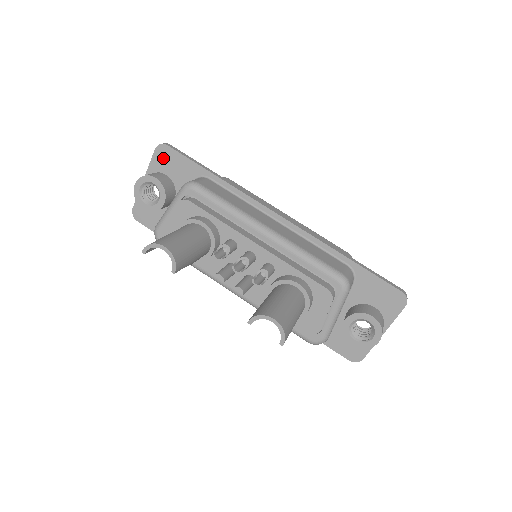
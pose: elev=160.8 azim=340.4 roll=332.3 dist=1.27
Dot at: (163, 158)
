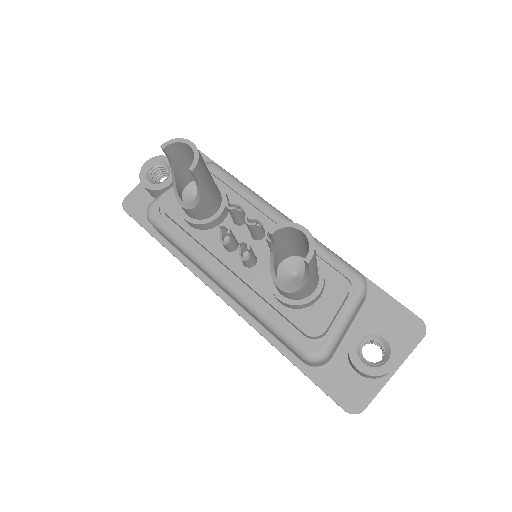
Dot at: occluded
